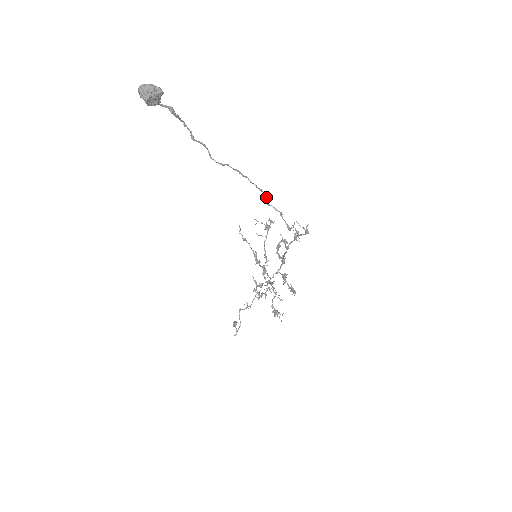
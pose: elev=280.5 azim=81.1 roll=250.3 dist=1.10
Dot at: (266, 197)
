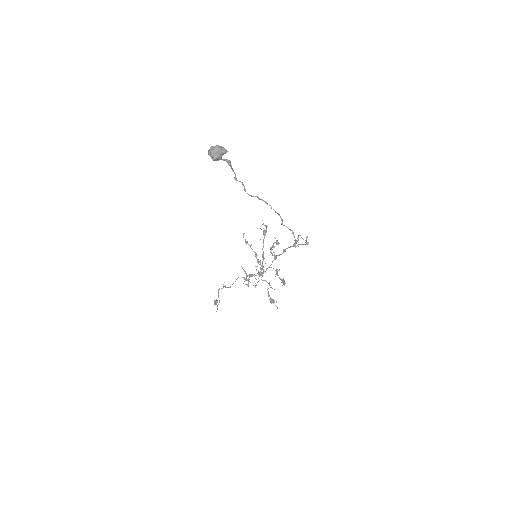
Dot at: (282, 219)
